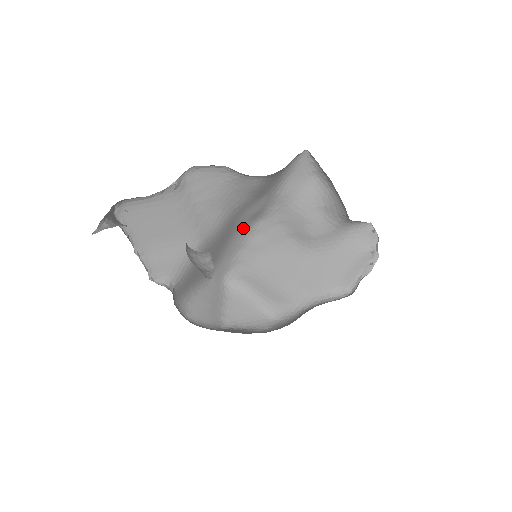
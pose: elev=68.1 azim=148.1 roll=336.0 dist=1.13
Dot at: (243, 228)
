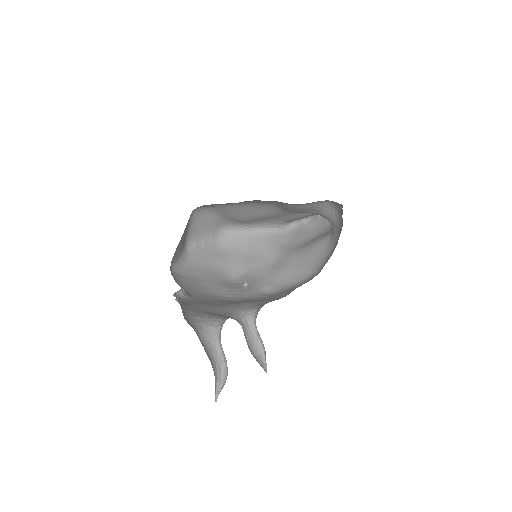
Dot at: occluded
